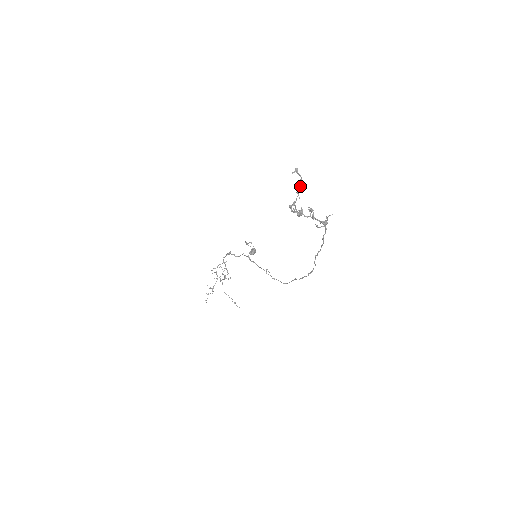
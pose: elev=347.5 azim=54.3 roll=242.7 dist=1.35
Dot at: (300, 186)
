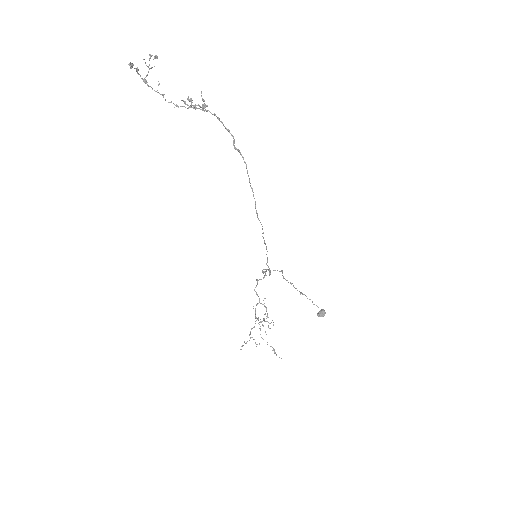
Dot at: (149, 60)
